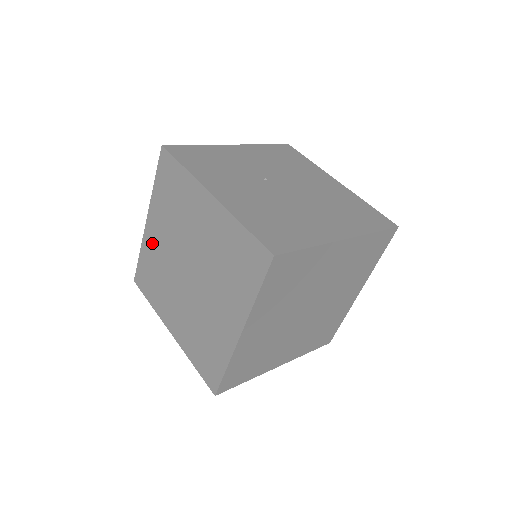
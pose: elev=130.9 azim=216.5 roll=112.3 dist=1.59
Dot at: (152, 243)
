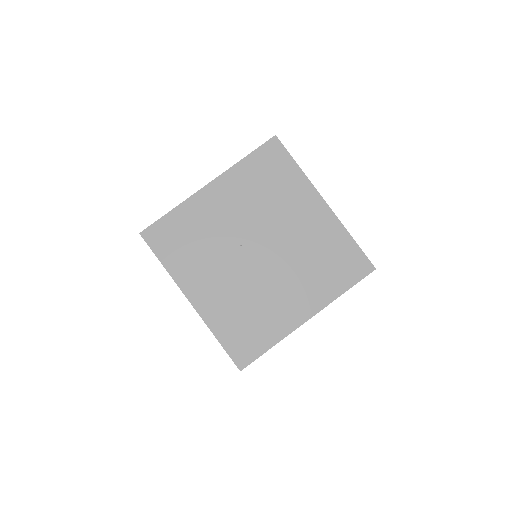
Dot at: occluded
